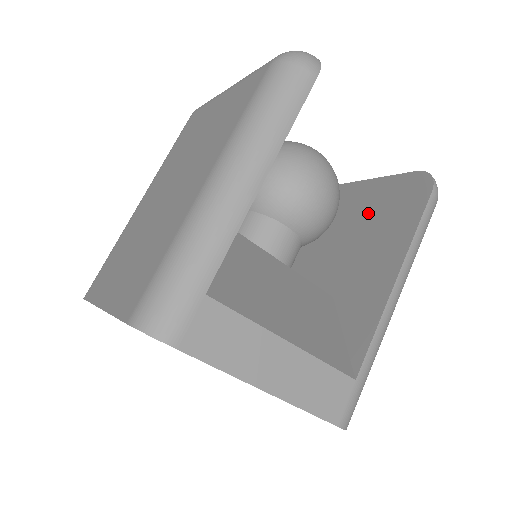
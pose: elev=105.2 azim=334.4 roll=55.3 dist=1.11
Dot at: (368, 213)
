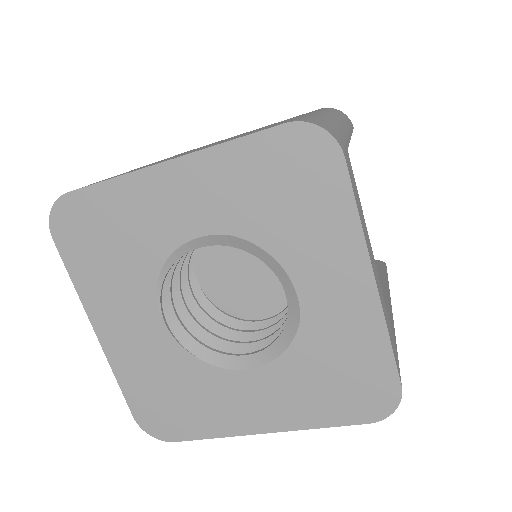
Dot at: occluded
